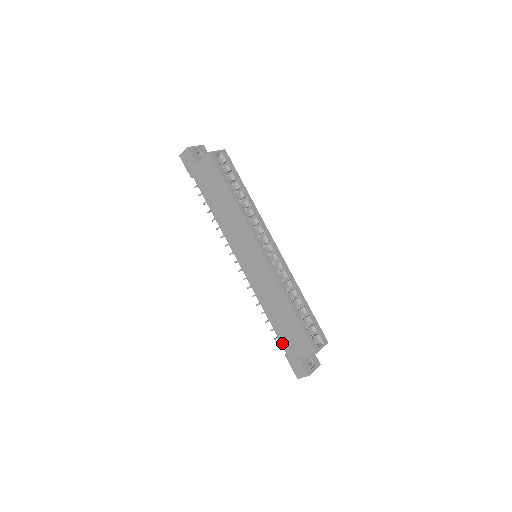
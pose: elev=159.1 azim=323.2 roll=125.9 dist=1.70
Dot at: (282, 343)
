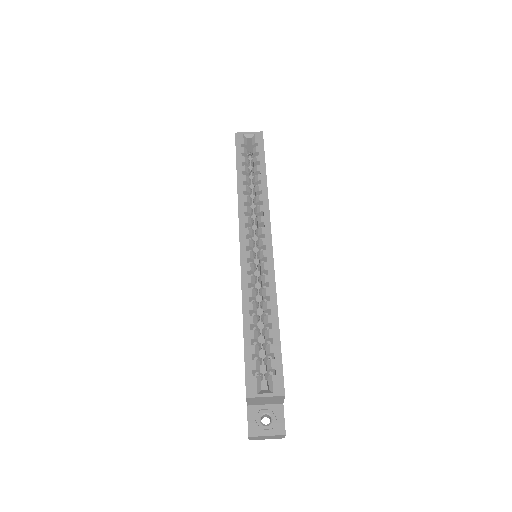
Dot at: occluded
